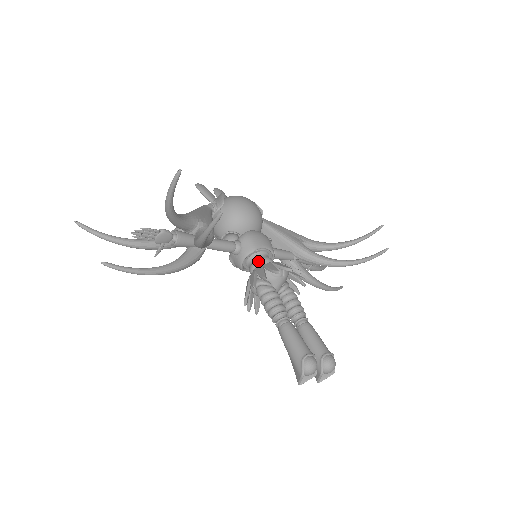
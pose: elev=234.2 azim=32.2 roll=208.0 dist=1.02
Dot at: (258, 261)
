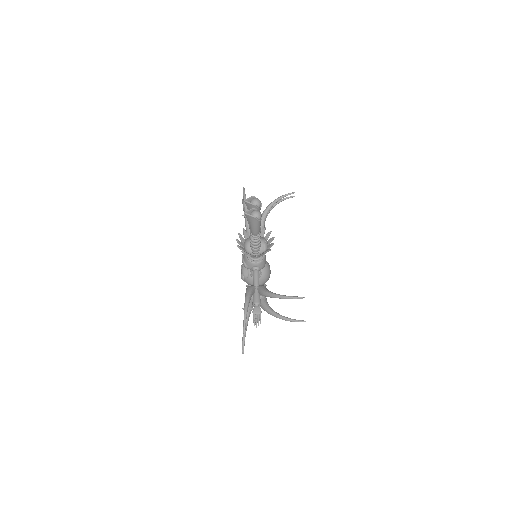
Dot at: occluded
